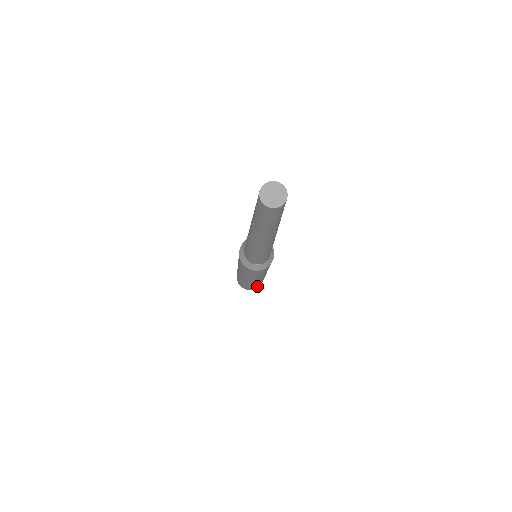
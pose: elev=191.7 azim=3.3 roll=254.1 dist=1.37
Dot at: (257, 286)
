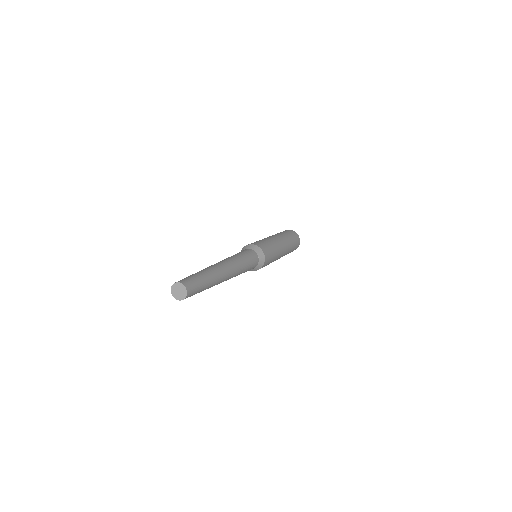
Dot at: occluded
